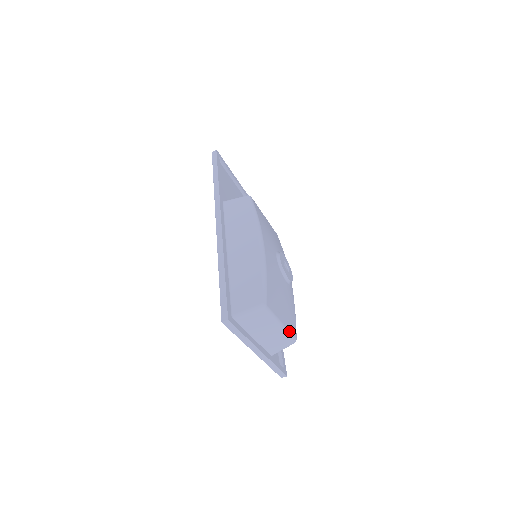
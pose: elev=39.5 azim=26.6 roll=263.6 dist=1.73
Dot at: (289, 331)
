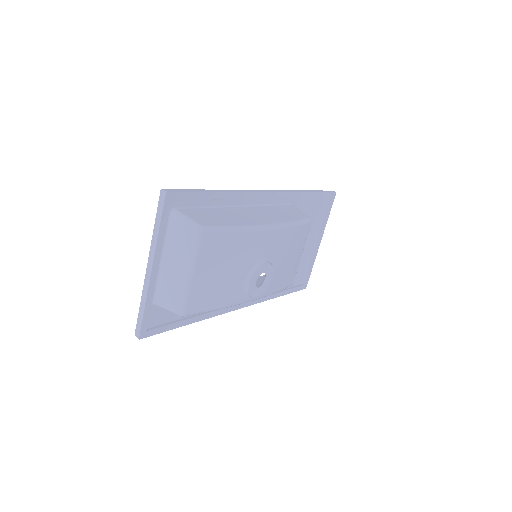
Dot at: (189, 294)
